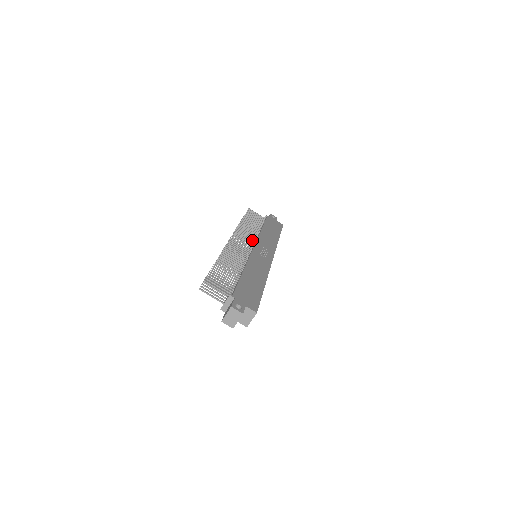
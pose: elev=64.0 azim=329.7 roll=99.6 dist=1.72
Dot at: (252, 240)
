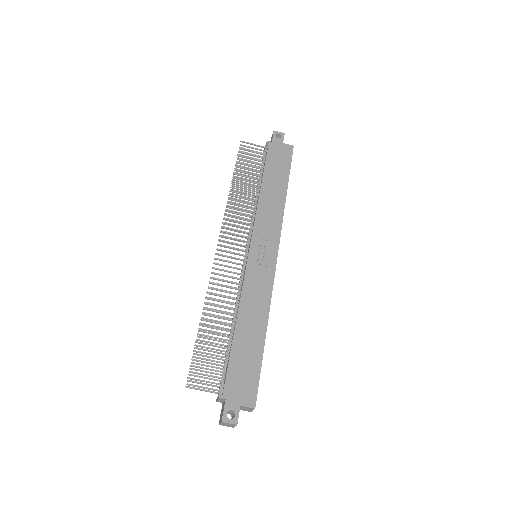
Dot at: (247, 228)
